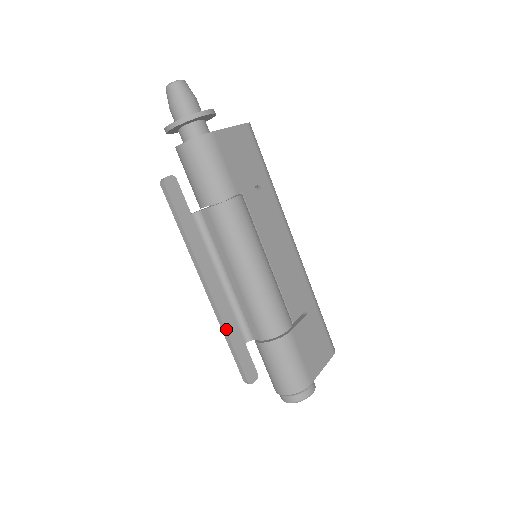
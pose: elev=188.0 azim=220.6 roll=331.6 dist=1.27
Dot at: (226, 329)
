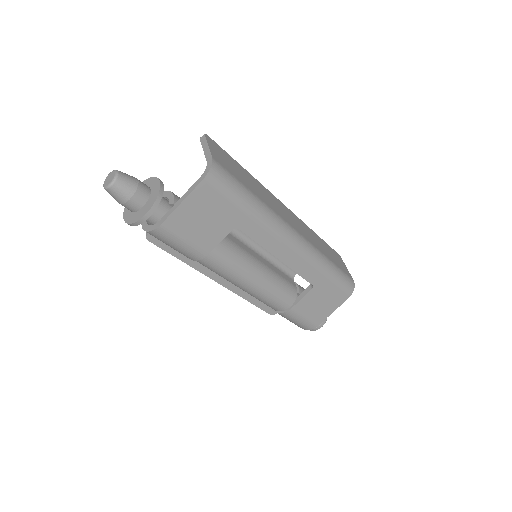
Dot at: (242, 297)
